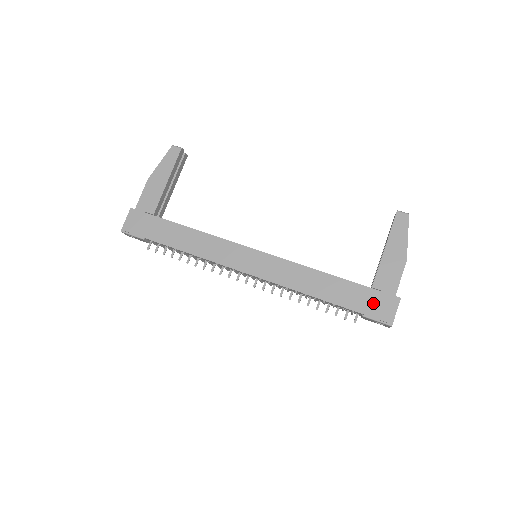
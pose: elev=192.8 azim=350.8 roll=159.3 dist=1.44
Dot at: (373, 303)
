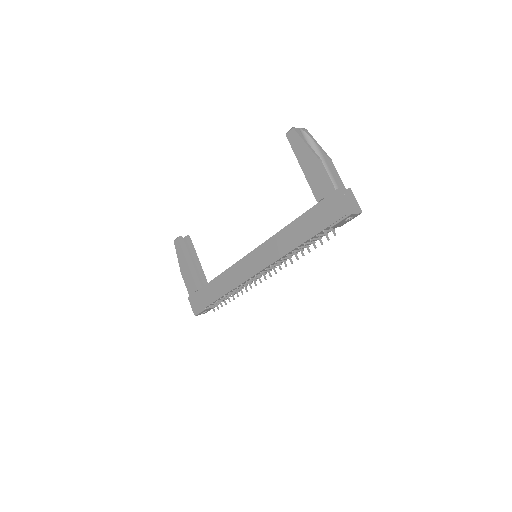
Dot at: (327, 212)
